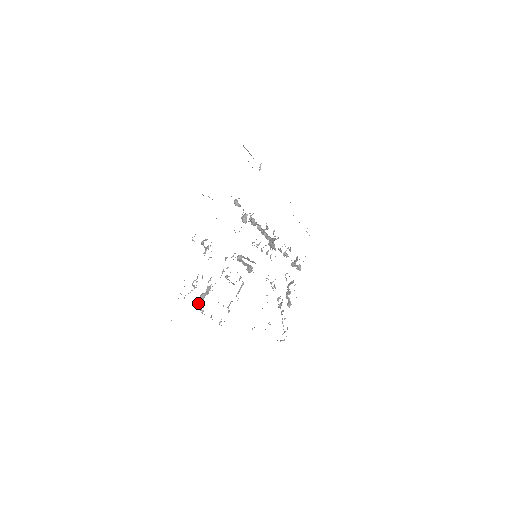
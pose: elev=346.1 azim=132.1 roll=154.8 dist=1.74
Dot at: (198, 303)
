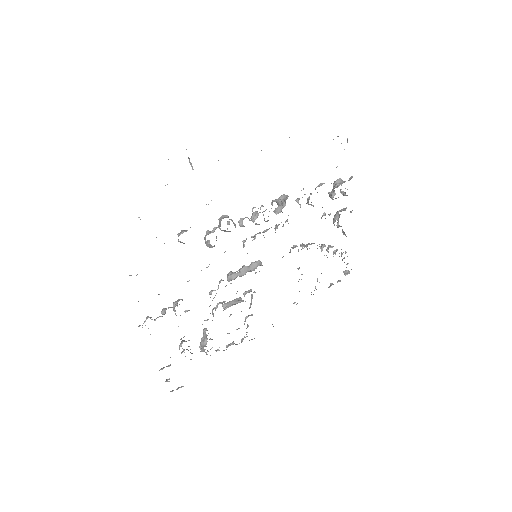
Dot at: (201, 351)
